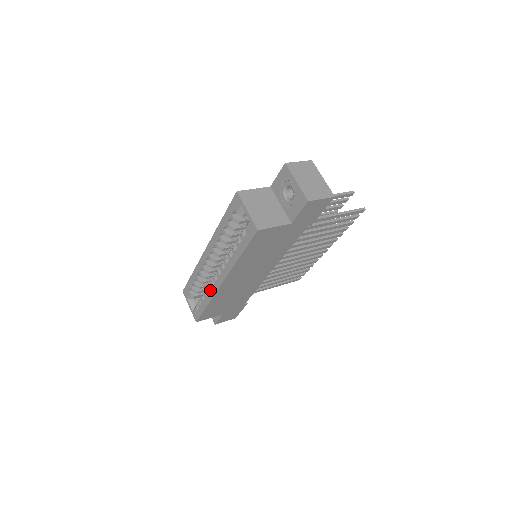
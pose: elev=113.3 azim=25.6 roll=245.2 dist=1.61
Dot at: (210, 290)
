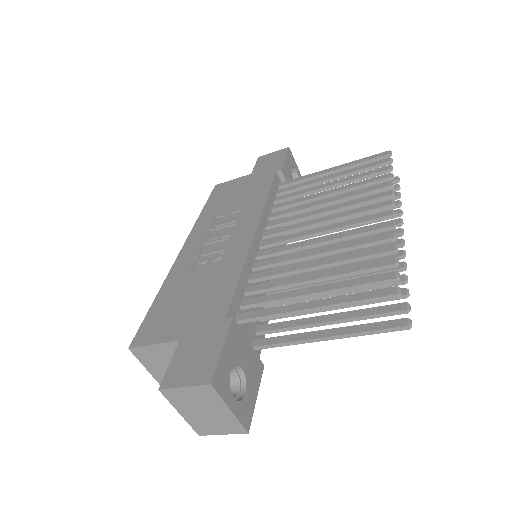
Dot at: occluded
